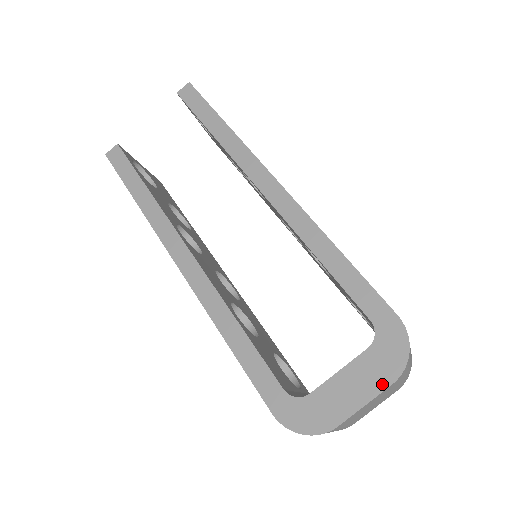
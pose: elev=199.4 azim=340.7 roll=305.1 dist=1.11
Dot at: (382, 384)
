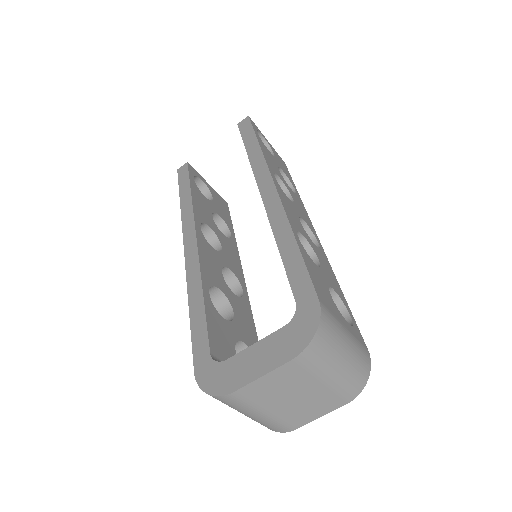
Dot at: (282, 359)
